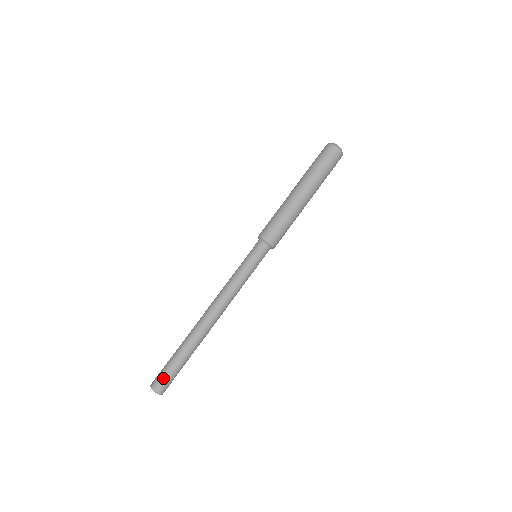
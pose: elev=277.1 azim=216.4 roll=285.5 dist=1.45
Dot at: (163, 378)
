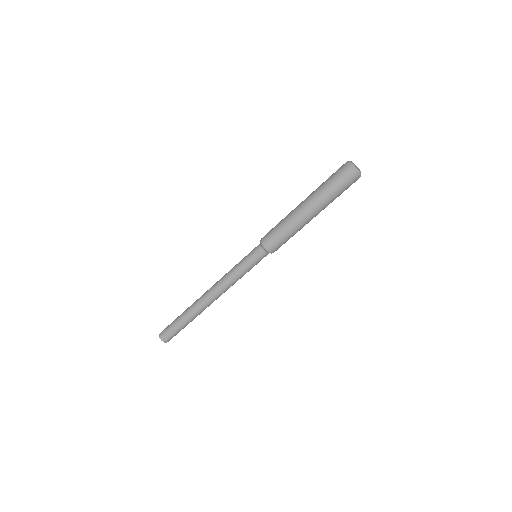
Dot at: (167, 330)
